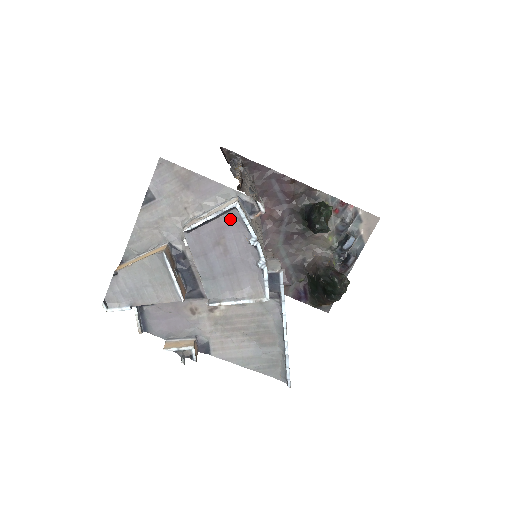
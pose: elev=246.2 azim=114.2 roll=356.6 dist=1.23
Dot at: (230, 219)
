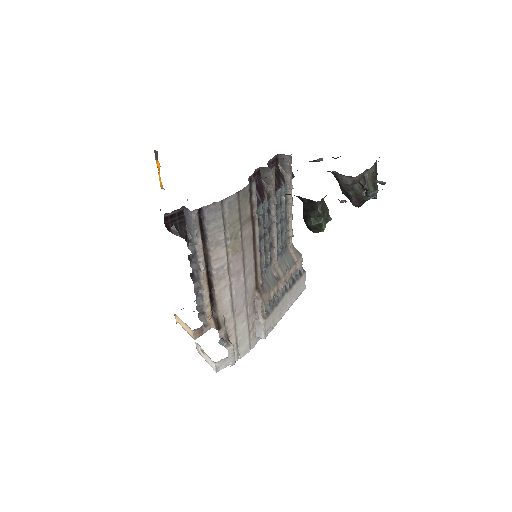
Dot at: occluded
